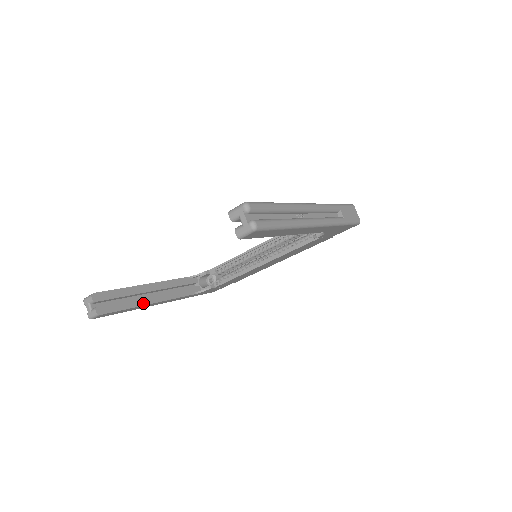
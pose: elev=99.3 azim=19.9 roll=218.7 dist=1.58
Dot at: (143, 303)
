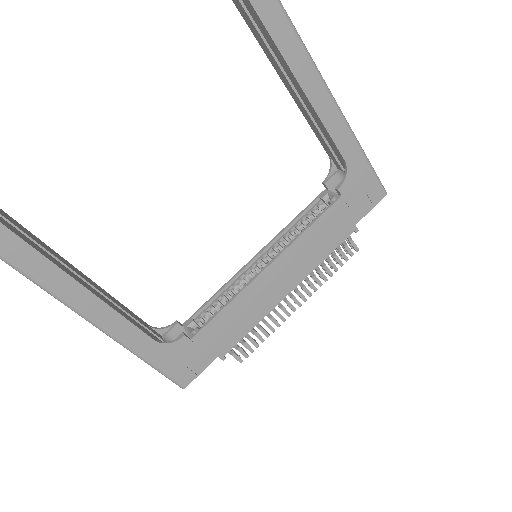
Dot at: (71, 275)
